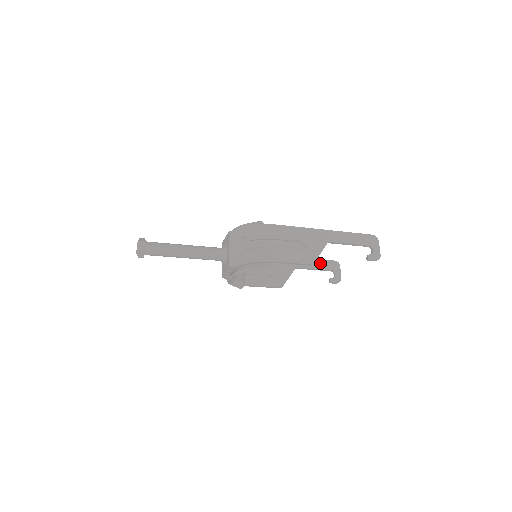
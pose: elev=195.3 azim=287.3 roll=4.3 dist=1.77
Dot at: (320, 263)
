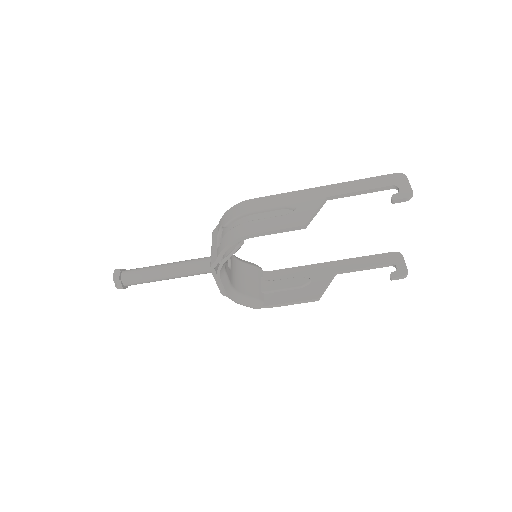
Dot at: (371, 259)
